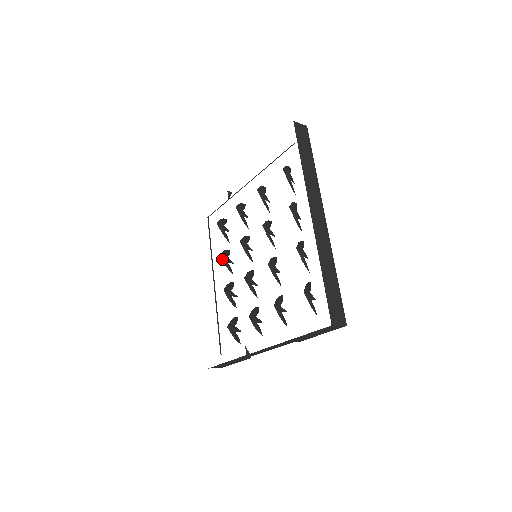
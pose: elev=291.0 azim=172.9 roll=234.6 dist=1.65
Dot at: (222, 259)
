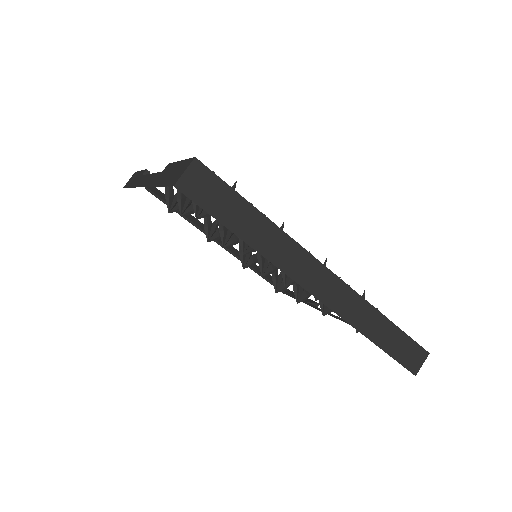
Dot at: occluded
